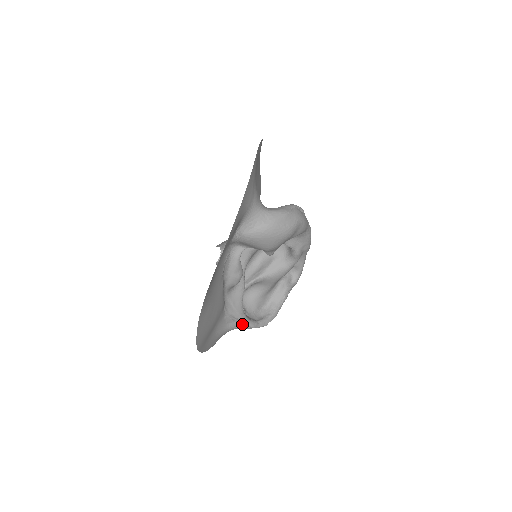
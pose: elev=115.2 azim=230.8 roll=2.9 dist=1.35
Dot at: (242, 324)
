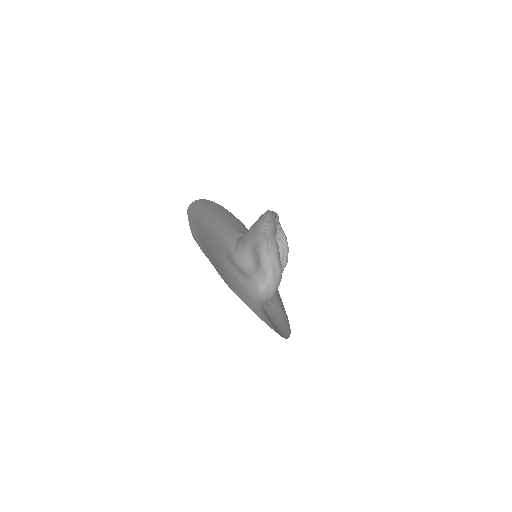
Dot at: occluded
